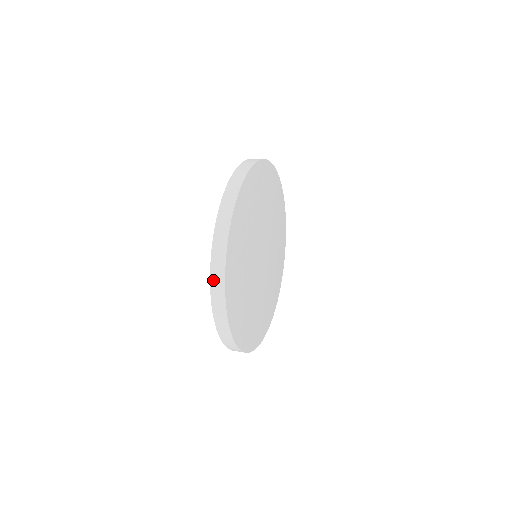
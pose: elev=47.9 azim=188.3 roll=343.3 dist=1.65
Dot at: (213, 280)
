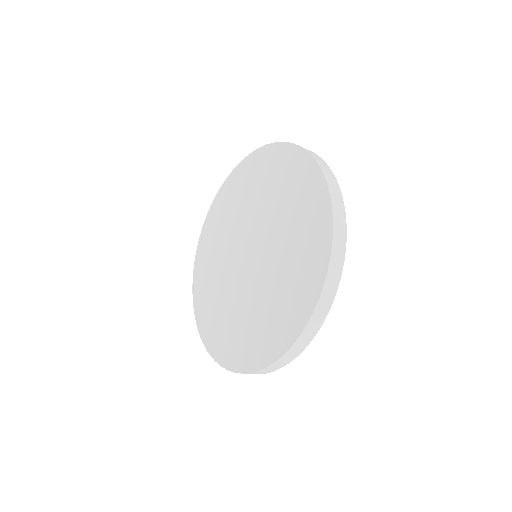
Dot at: (307, 331)
